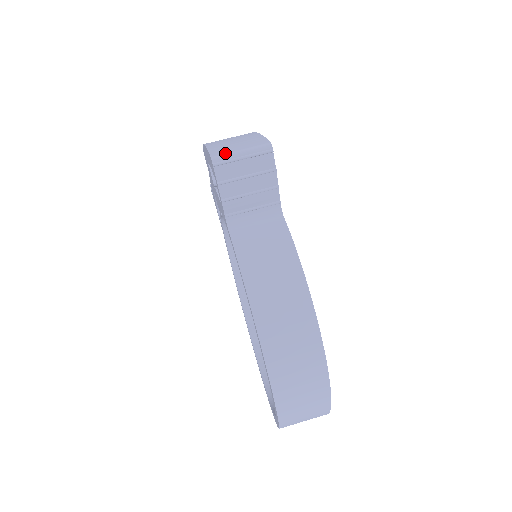
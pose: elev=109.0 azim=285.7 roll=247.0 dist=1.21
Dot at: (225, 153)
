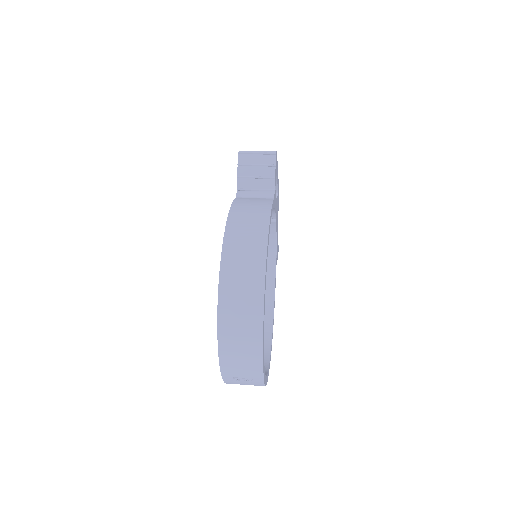
Dot at: (248, 151)
